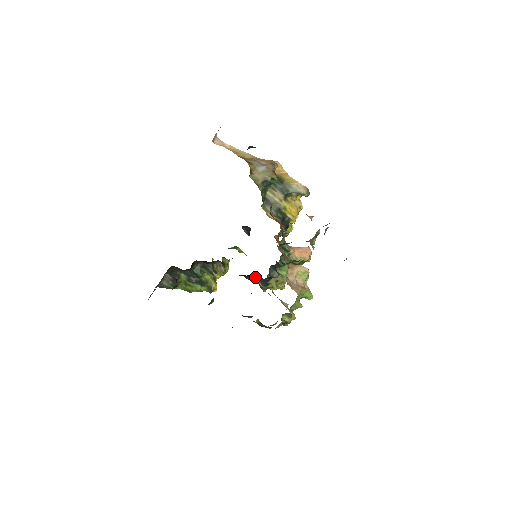
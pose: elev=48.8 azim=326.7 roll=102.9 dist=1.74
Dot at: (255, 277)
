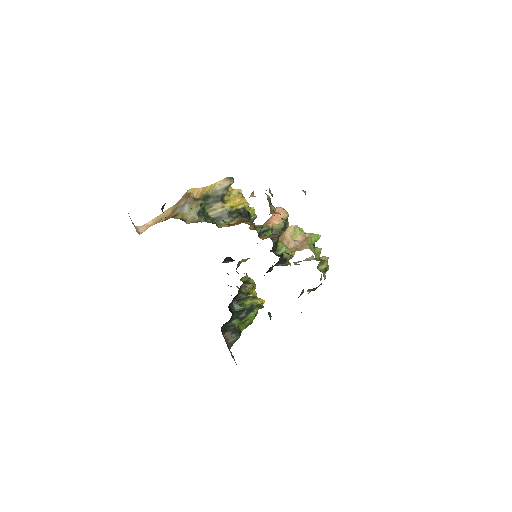
Dot at: (273, 266)
